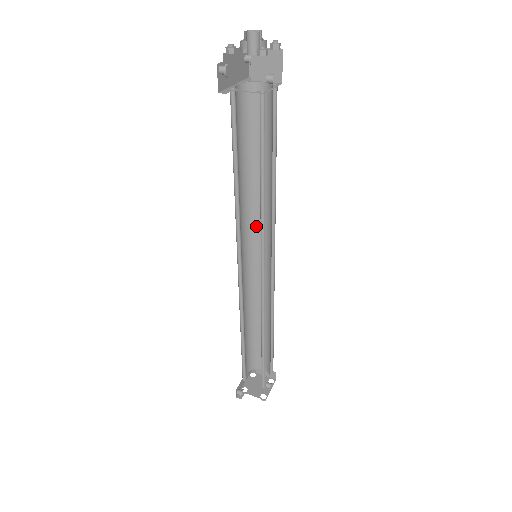
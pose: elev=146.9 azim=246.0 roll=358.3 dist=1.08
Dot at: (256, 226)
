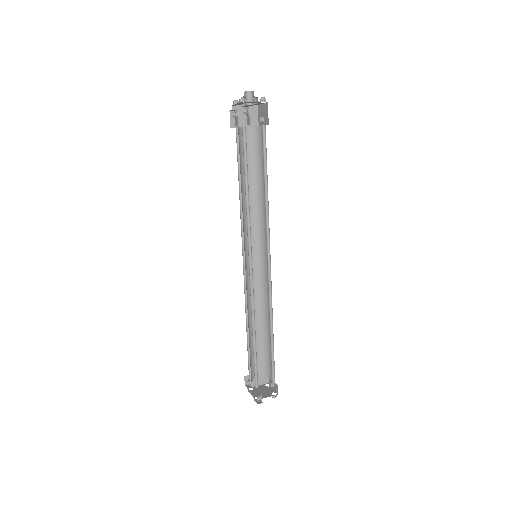
Dot at: occluded
